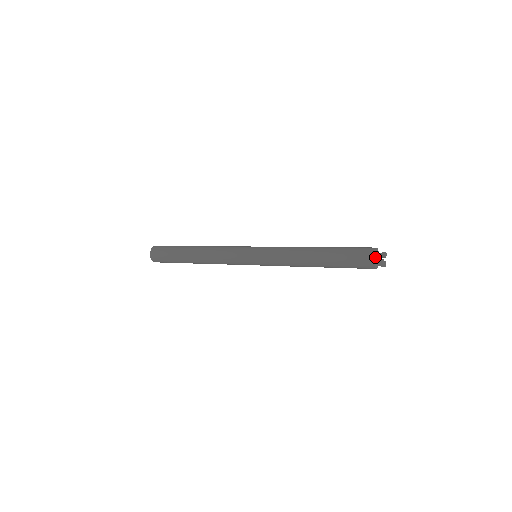
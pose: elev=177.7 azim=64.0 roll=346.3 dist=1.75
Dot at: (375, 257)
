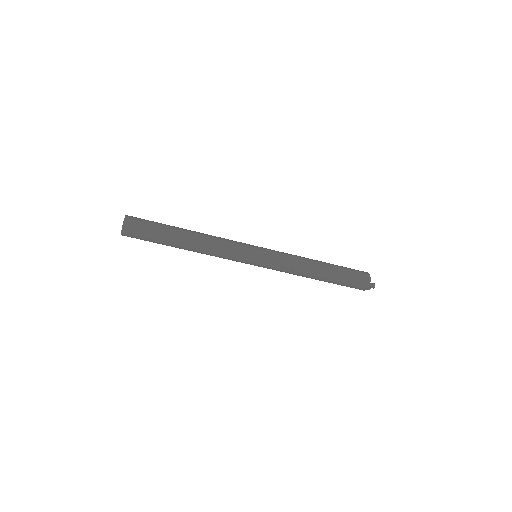
Dot at: (369, 280)
